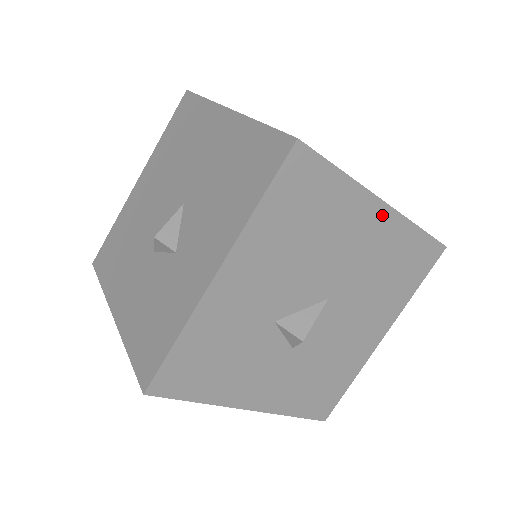
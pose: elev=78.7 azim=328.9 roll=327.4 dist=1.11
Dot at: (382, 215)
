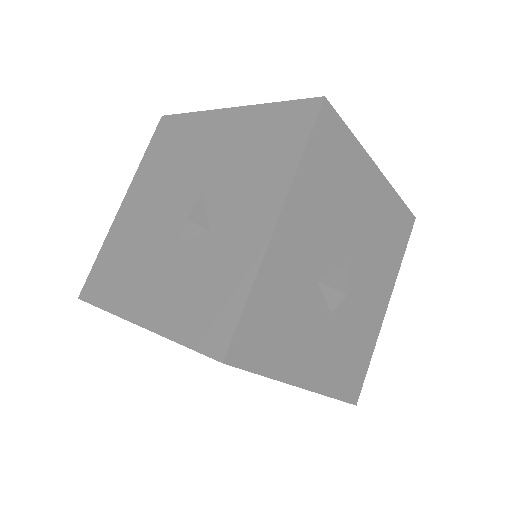
Dot at: (377, 180)
